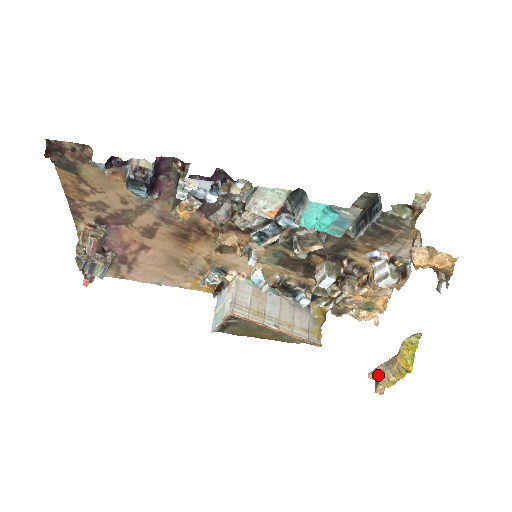
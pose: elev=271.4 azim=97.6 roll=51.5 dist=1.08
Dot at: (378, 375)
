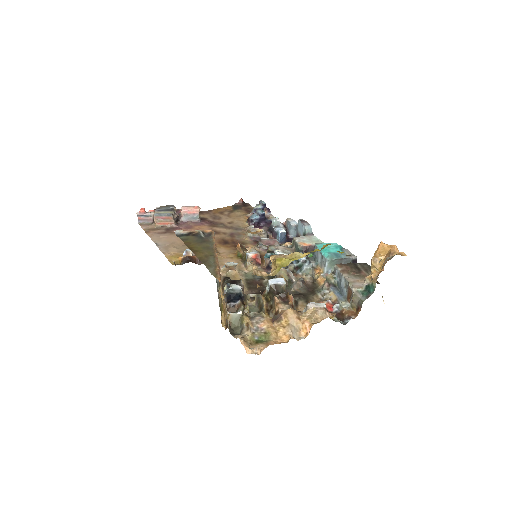
Dot at: (285, 255)
